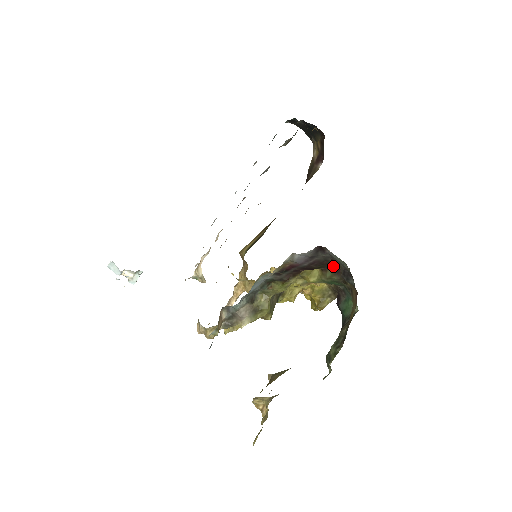
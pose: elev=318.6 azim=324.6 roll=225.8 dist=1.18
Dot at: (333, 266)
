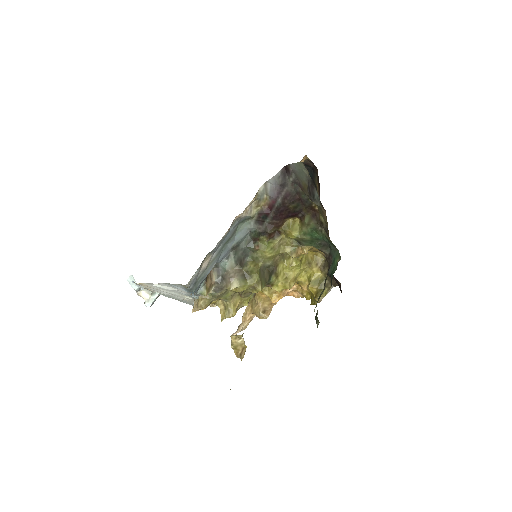
Dot at: (307, 205)
